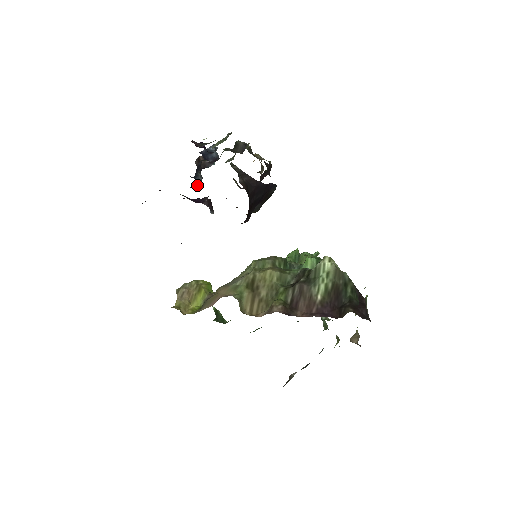
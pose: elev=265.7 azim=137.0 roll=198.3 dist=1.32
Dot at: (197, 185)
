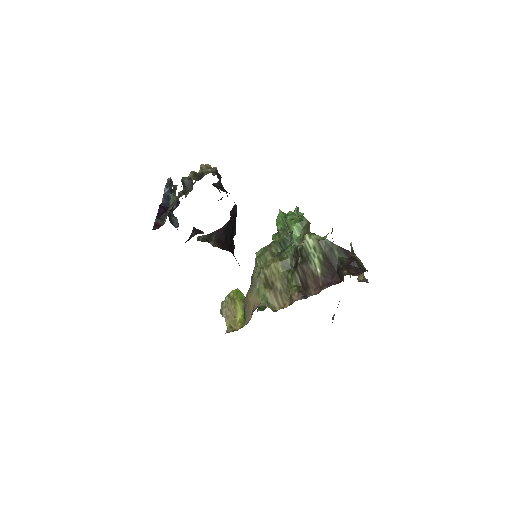
Dot at: occluded
